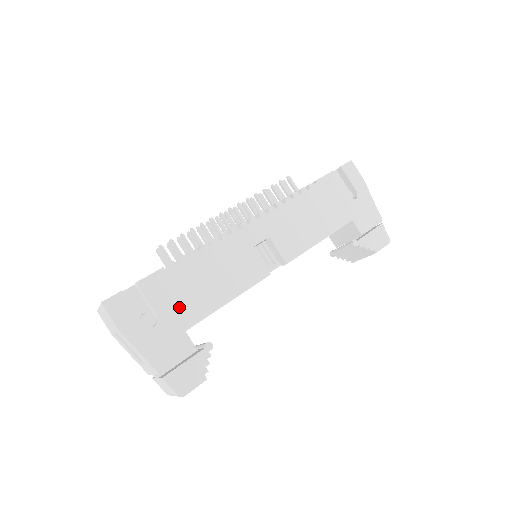
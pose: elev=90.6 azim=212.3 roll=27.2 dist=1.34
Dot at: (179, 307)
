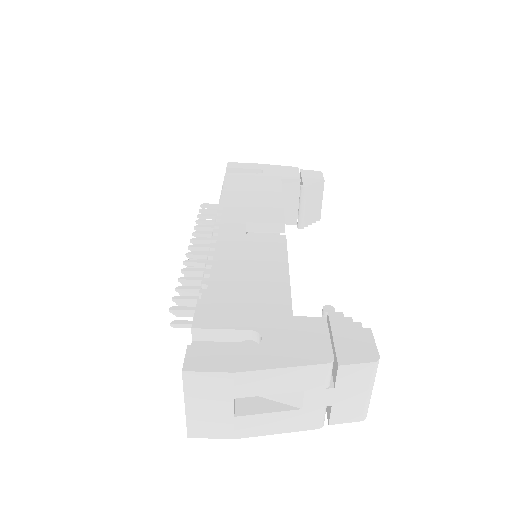
Dot at: (258, 308)
